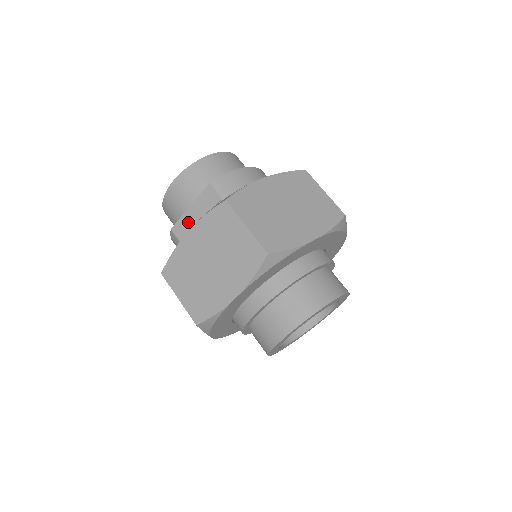
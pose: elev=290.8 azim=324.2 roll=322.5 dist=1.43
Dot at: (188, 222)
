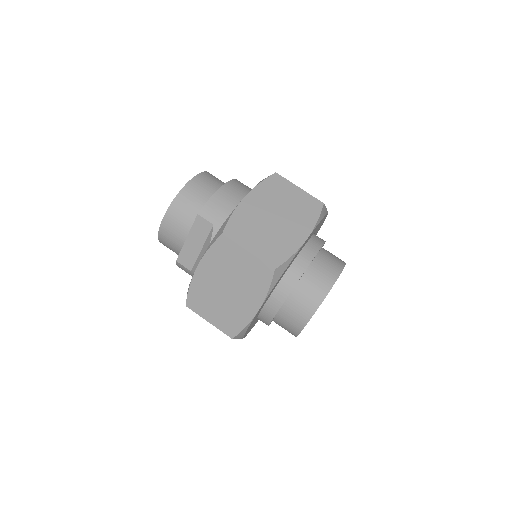
Dot at: (190, 252)
